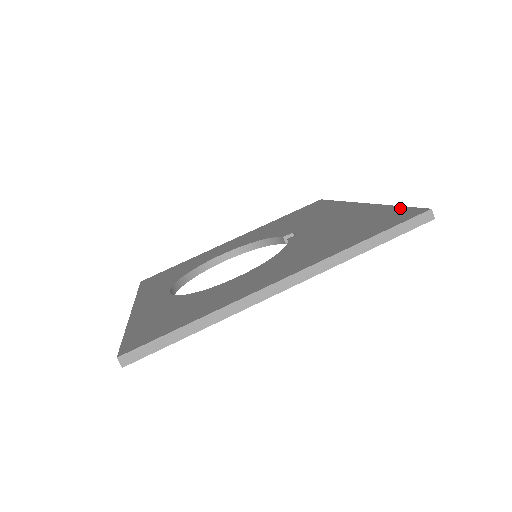
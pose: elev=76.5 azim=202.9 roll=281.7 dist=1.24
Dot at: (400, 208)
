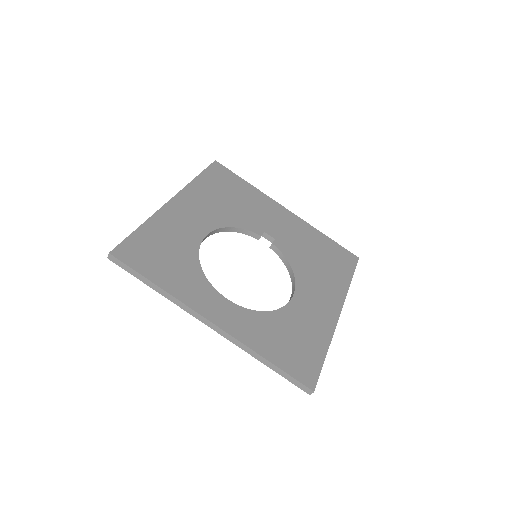
Dot at: (336, 244)
